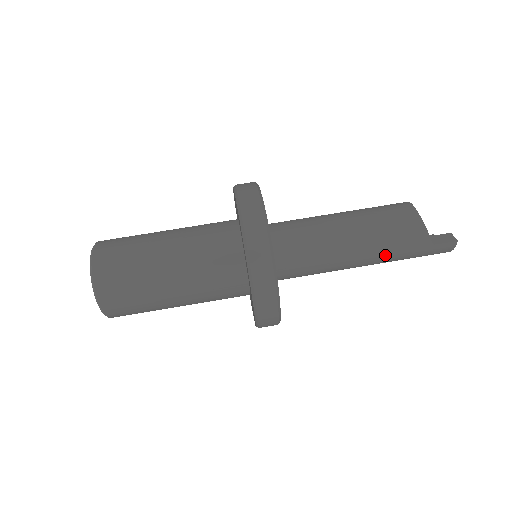
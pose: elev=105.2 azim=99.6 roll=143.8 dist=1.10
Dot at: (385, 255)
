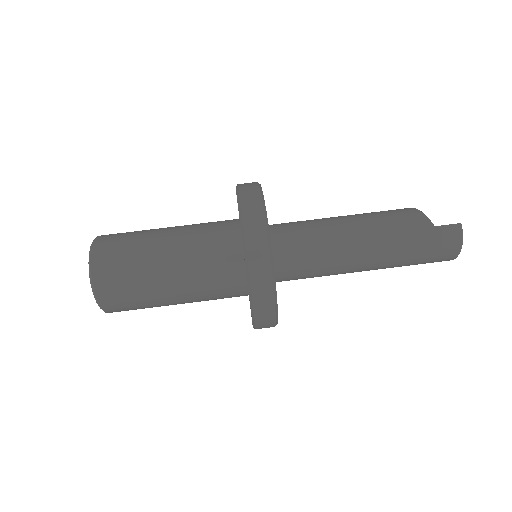
Dot at: (386, 236)
